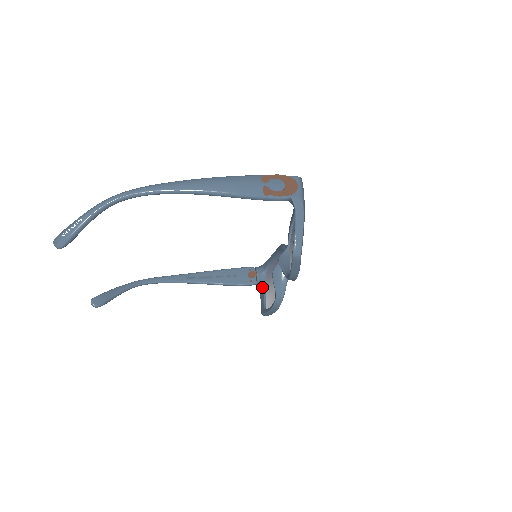
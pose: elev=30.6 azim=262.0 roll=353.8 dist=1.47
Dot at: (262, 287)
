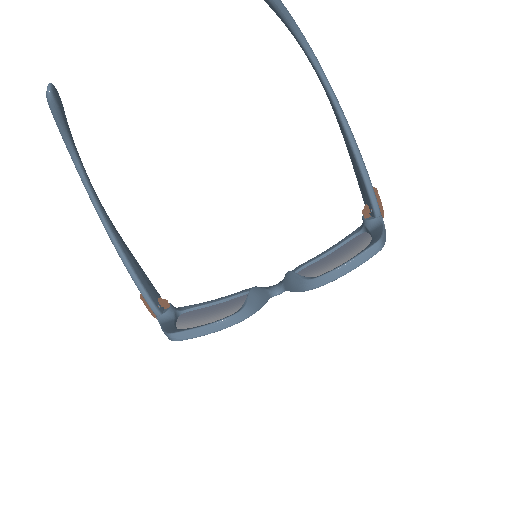
Dot at: (171, 320)
